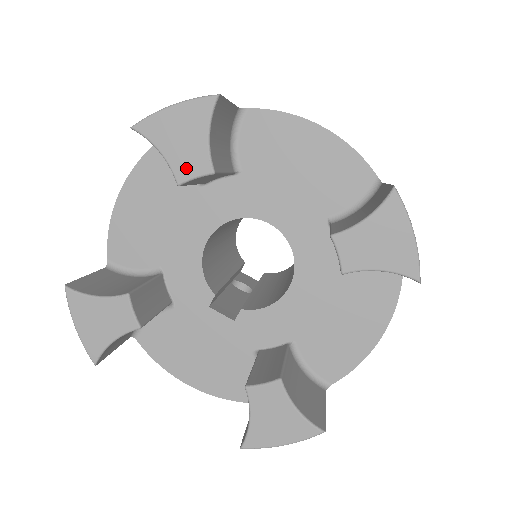
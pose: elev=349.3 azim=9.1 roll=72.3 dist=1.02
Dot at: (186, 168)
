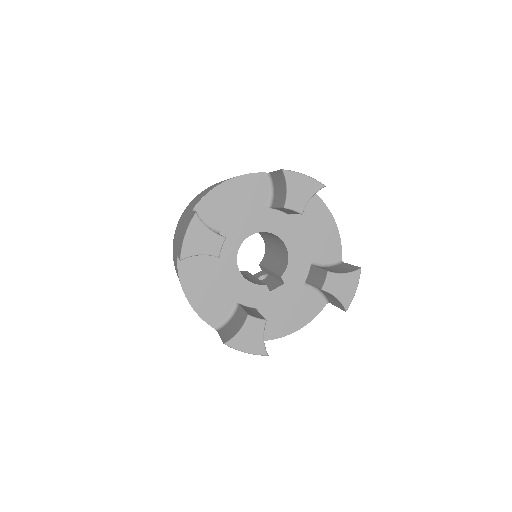
Dot at: (215, 248)
